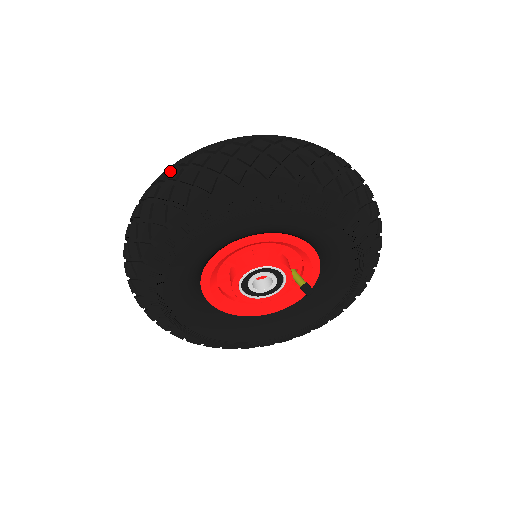
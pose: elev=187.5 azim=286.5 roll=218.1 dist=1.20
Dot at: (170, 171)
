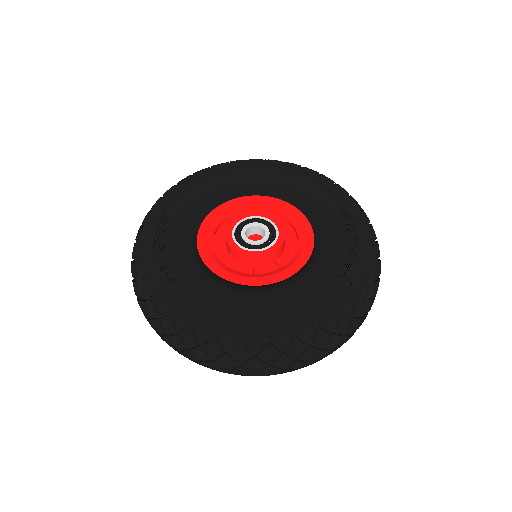
Dot at: occluded
